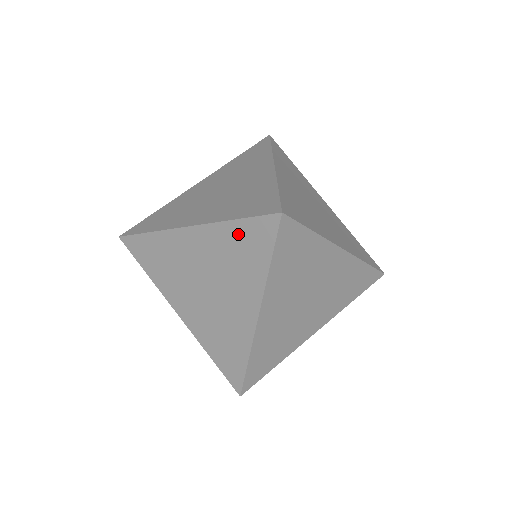
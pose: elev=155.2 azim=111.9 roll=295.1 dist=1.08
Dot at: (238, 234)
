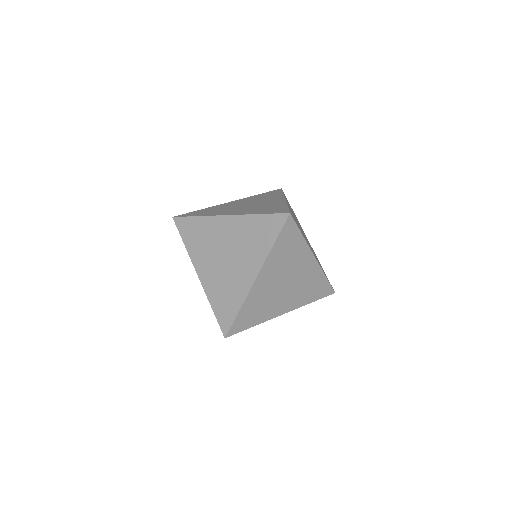
Dot at: occluded
